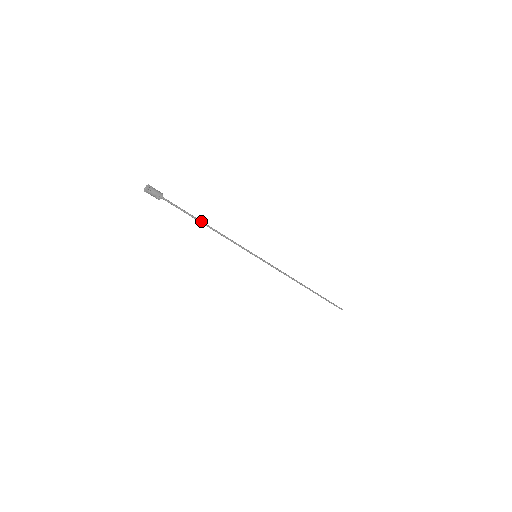
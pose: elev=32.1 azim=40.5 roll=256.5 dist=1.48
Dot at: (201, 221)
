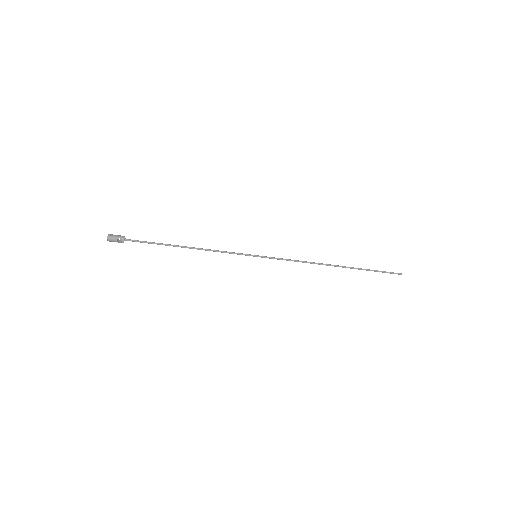
Dot at: (176, 245)
